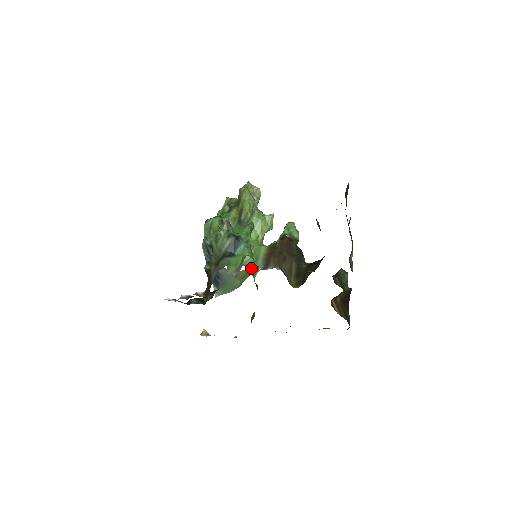
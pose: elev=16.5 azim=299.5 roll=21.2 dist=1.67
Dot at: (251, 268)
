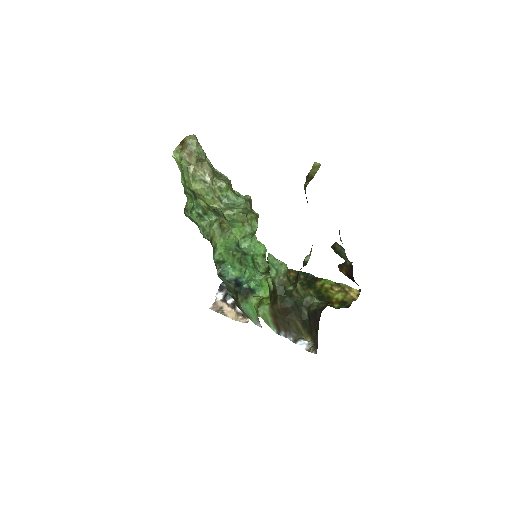
Dot at: (258, 262)
